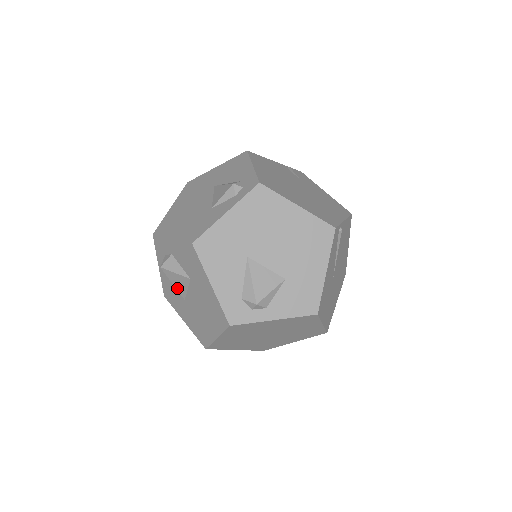
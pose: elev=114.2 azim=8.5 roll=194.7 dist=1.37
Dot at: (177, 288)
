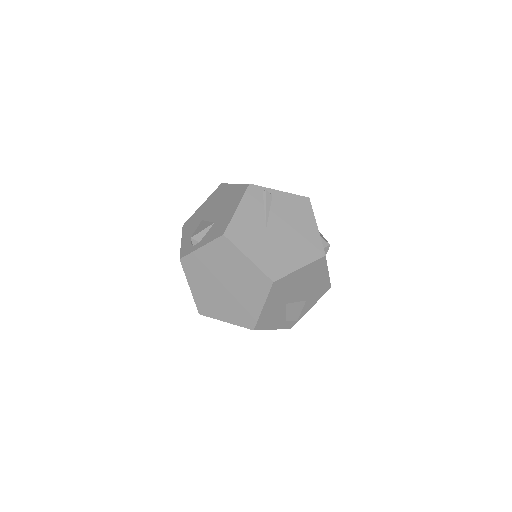
Dot at: occluded
